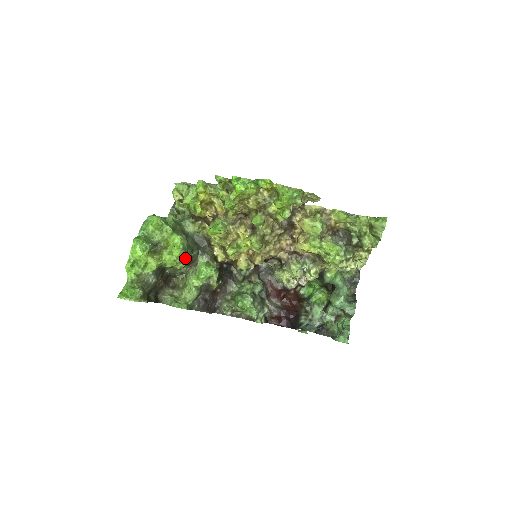
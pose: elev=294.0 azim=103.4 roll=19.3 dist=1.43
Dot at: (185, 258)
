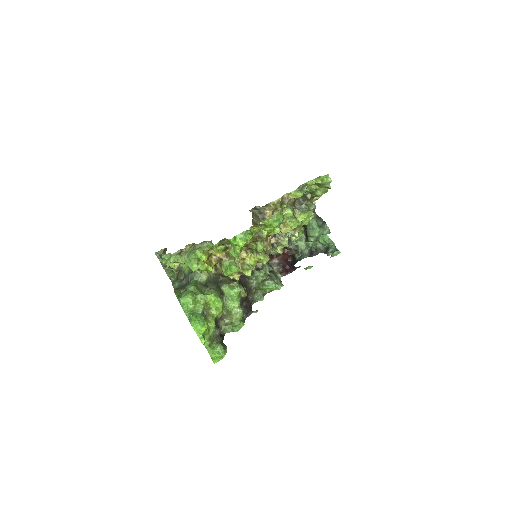
Dot at: occluded
